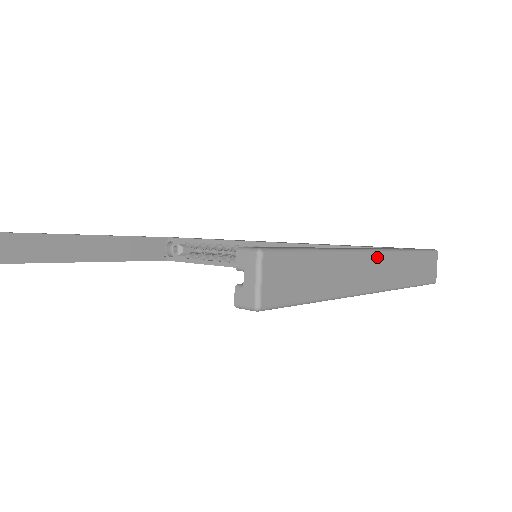
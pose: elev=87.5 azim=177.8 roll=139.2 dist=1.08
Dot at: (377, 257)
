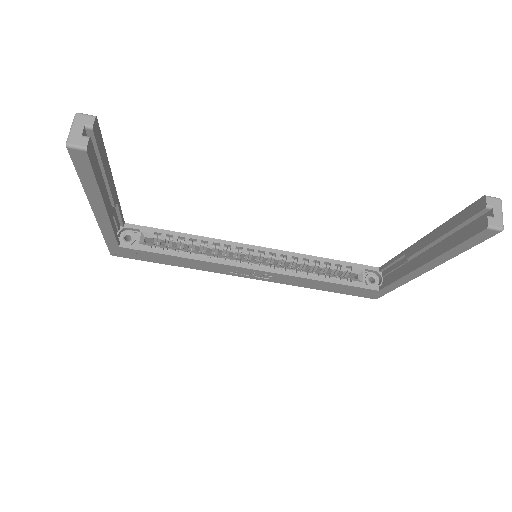
Dot at: occluded
